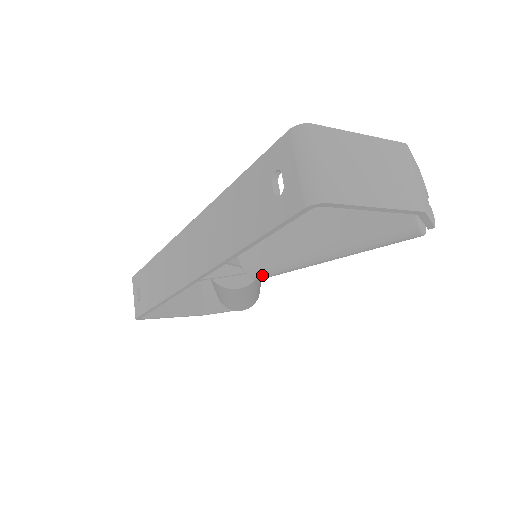
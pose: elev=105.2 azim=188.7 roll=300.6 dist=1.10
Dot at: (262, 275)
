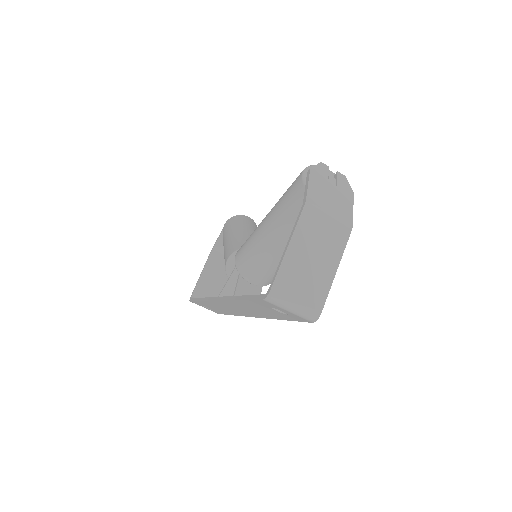
Dot at: occluded
